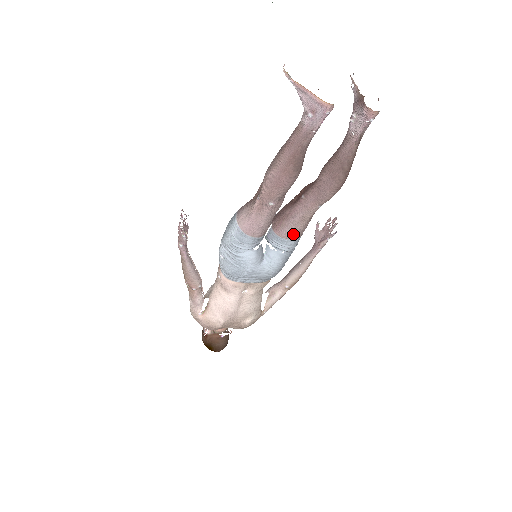
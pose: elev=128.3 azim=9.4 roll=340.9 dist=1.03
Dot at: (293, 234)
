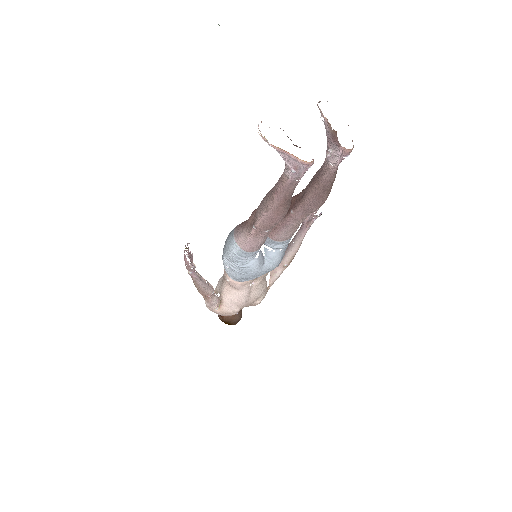
Dot at: (287, 237)
